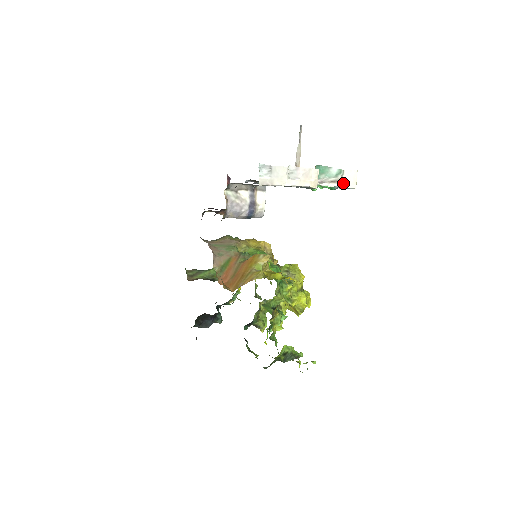
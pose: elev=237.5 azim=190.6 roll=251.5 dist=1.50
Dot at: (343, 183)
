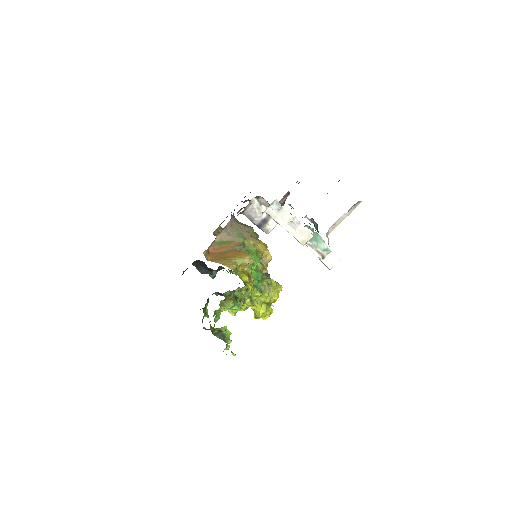
Dot at: (324, 259)
